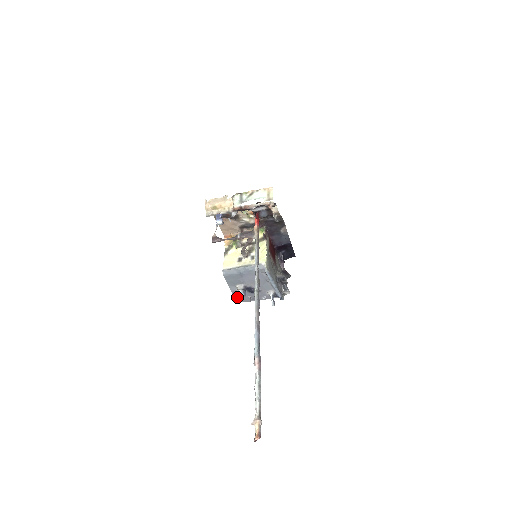
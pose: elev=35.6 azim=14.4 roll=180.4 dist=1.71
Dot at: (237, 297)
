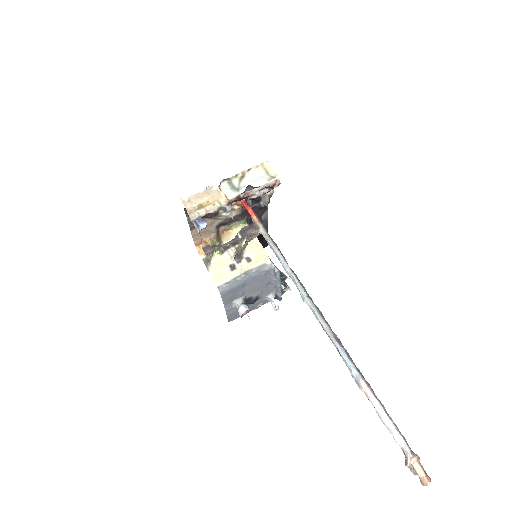
Dot at: (241, 315)
